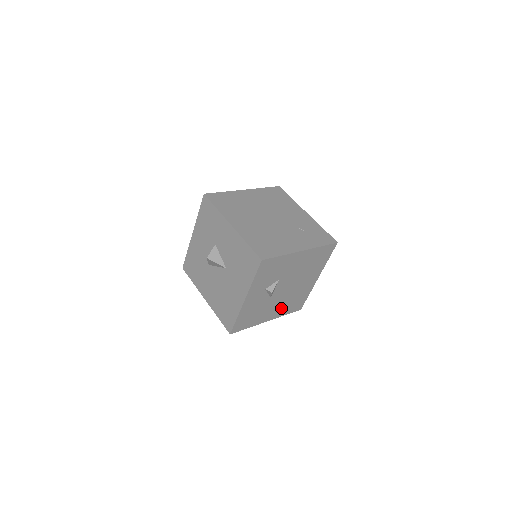
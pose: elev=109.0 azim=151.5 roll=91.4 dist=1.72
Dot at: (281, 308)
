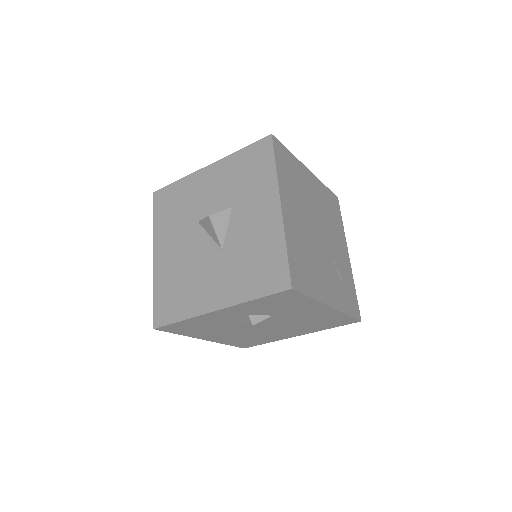
Dot at: (232, 337)
